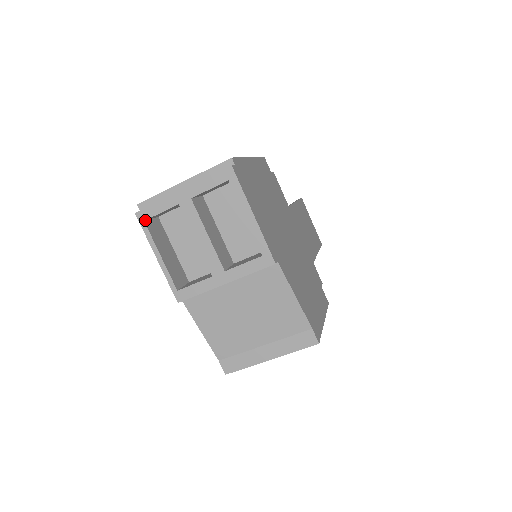
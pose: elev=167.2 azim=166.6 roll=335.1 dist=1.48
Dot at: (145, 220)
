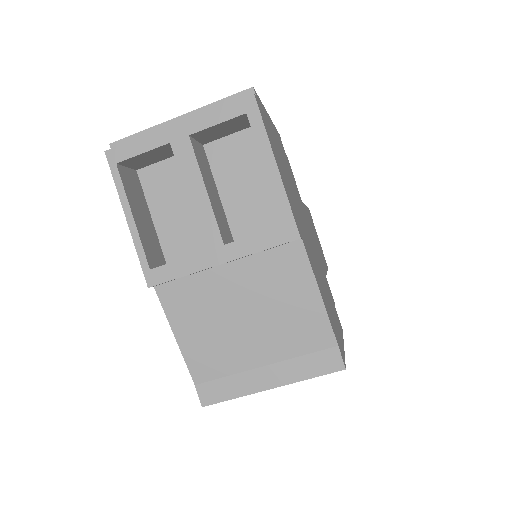
Dot at: (118, 163)
